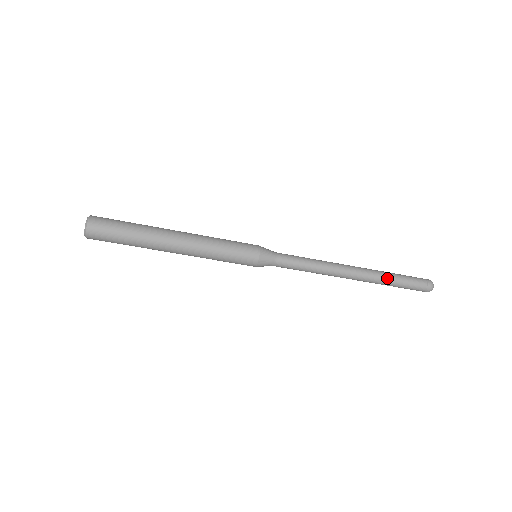
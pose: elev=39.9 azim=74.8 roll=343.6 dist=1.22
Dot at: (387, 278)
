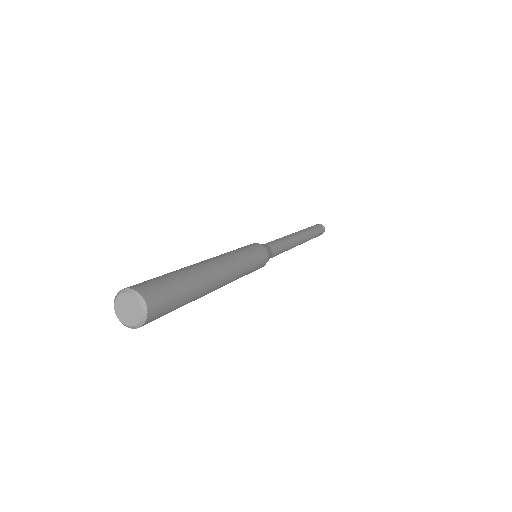
Dot at: (312, 238)
